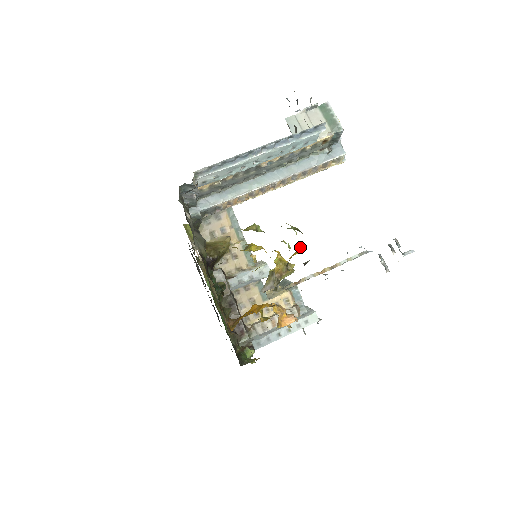
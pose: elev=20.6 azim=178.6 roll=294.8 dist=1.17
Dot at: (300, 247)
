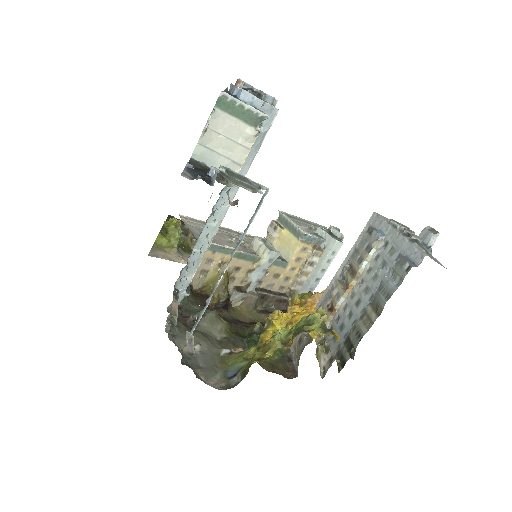
Dot at: occluded
